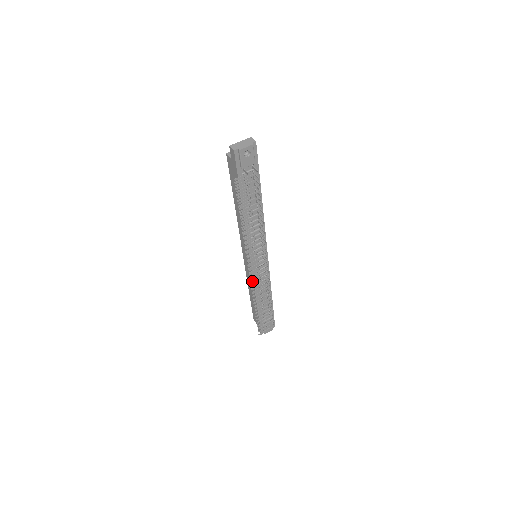
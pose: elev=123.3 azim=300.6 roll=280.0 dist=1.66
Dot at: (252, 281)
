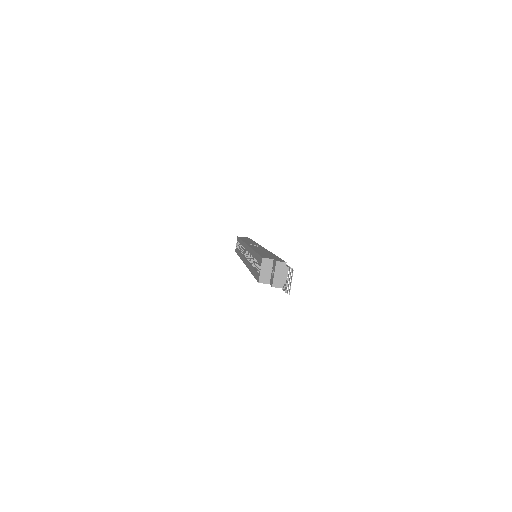
Dot at: occluded
